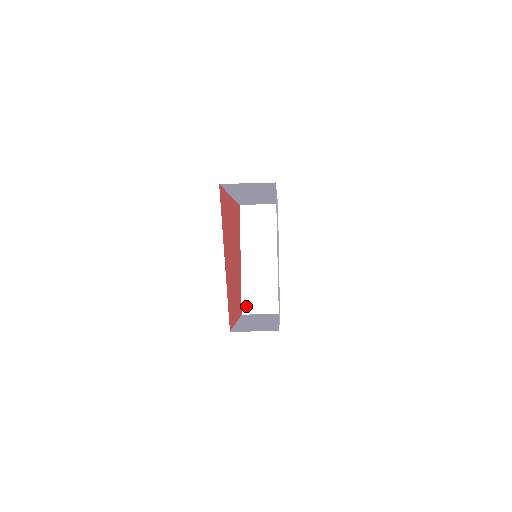
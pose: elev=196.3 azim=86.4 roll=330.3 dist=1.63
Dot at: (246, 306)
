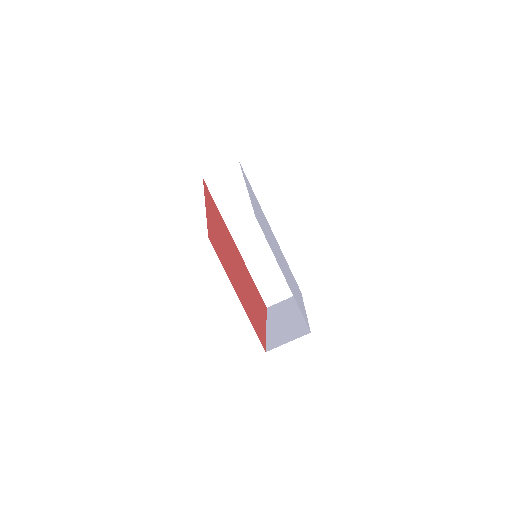
Dot at: (271, 346)
